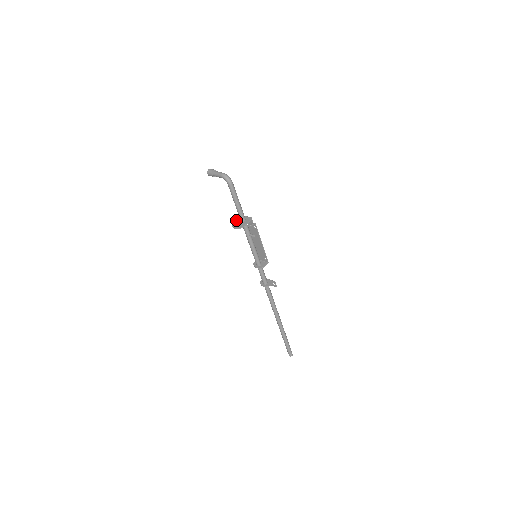
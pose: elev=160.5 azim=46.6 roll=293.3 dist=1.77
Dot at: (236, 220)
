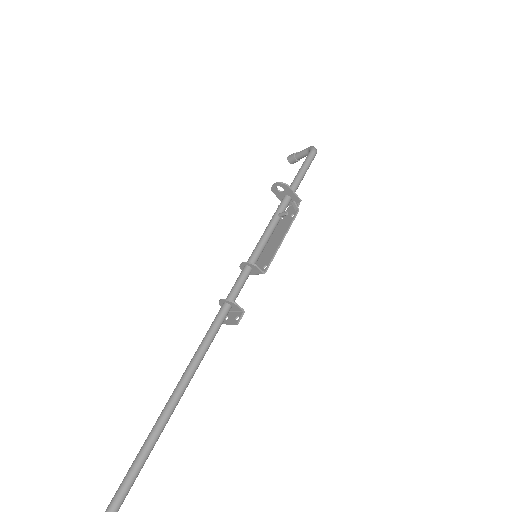
Dot at: (278, 196)
